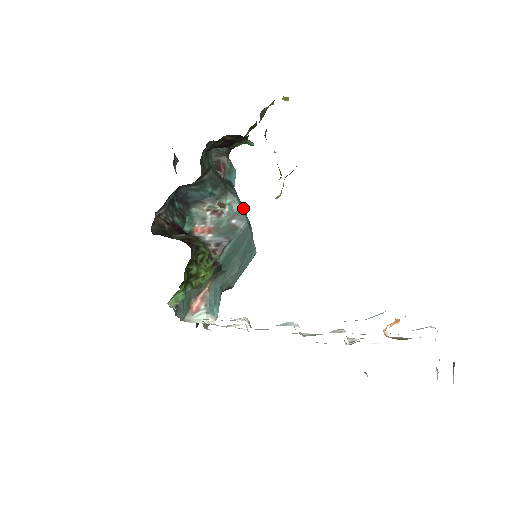
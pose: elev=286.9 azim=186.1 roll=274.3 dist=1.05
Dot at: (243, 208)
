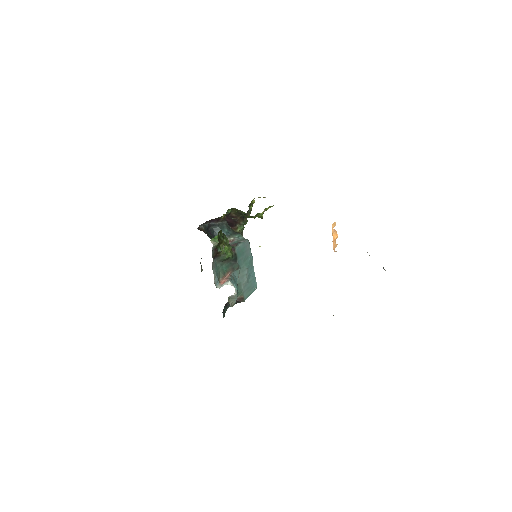
Dot at: occluded
